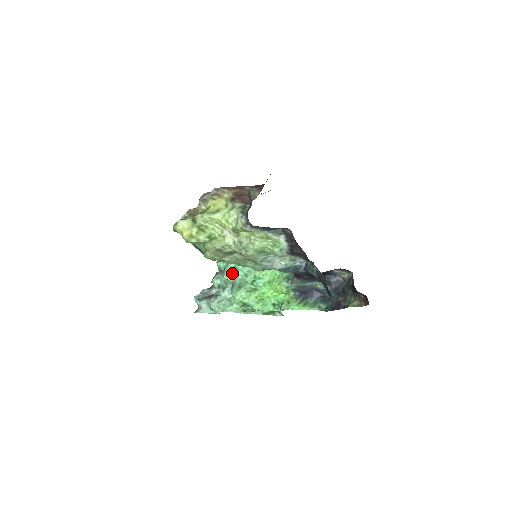
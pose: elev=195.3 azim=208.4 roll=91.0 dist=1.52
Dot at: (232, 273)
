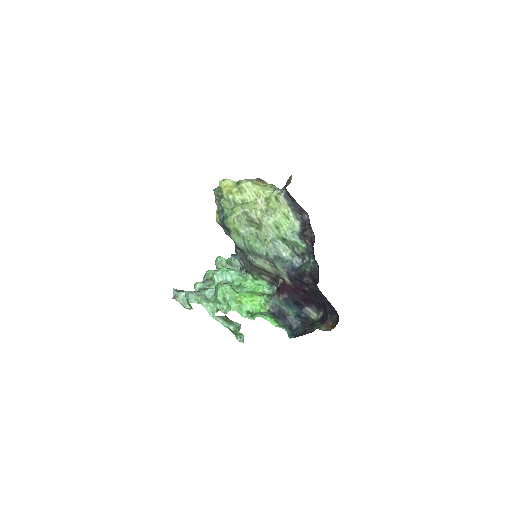
Dot at: (222, 274)
